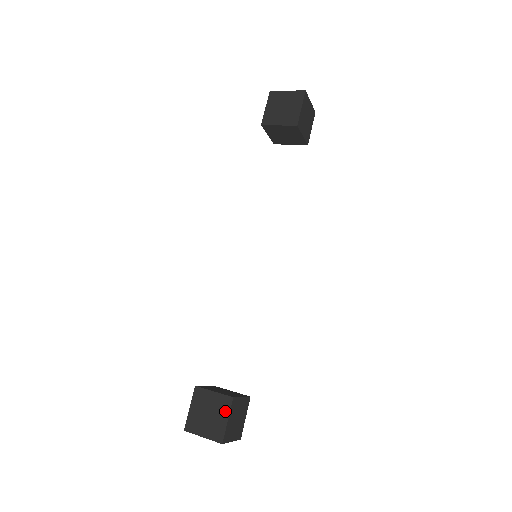
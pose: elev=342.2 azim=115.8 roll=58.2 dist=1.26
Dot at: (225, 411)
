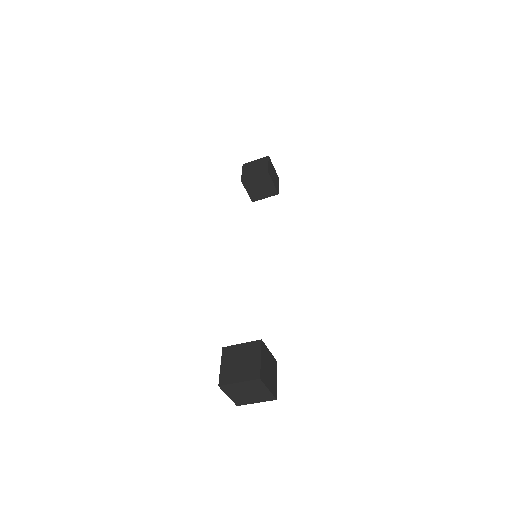
Dot at: (256, 352)
